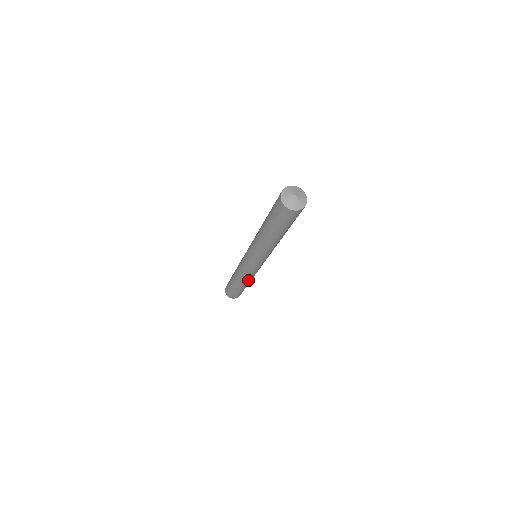
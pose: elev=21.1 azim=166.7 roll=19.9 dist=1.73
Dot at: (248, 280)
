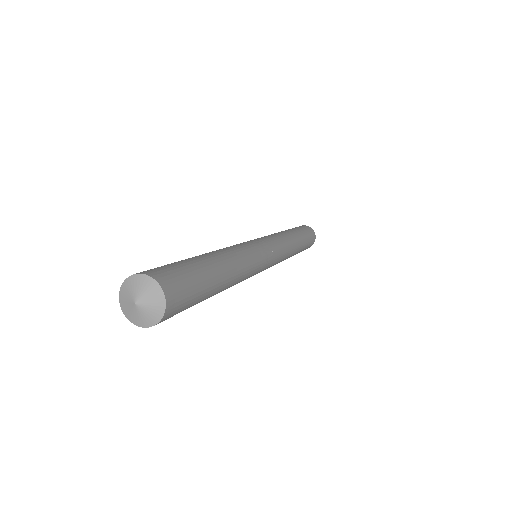
Dot at: occluded
